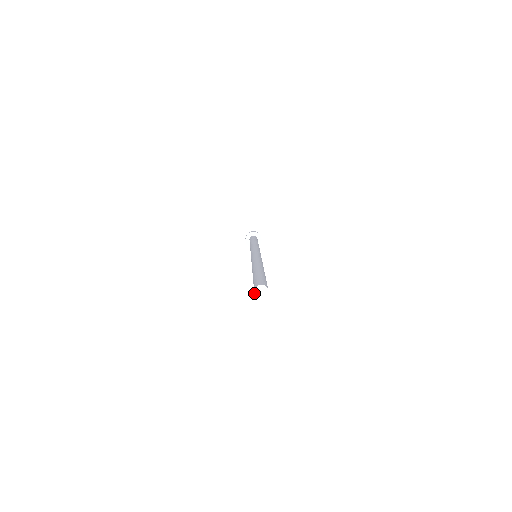
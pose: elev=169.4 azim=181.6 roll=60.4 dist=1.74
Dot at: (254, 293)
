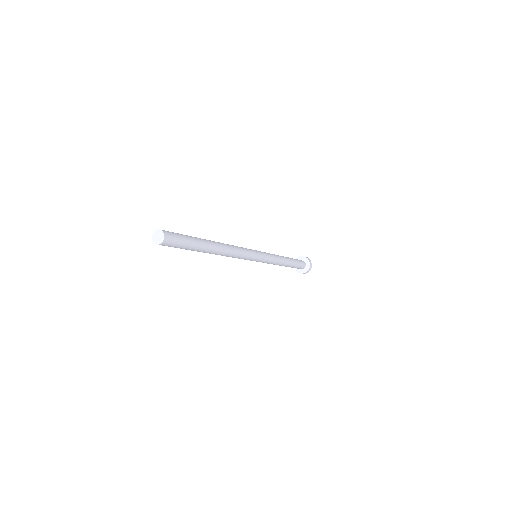
Dot at: occluded
